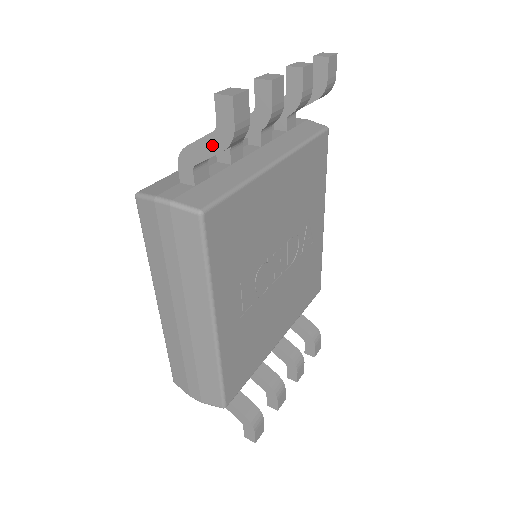
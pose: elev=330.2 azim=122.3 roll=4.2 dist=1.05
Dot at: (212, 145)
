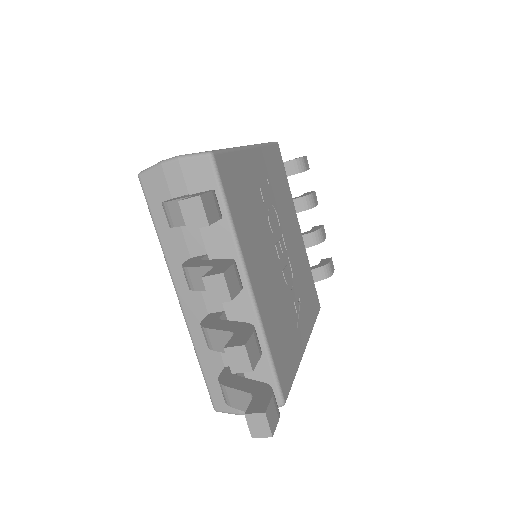
Dot at: (286, 161)
